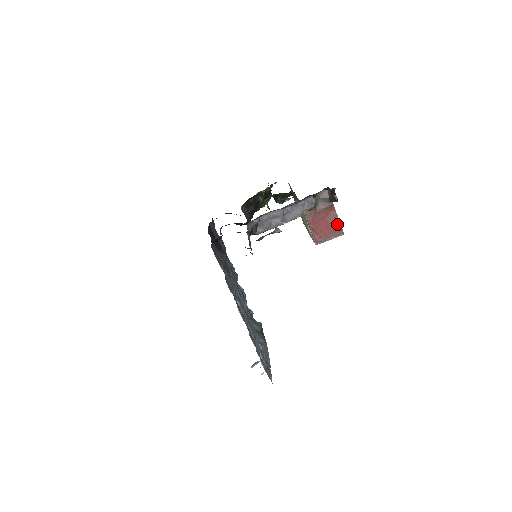
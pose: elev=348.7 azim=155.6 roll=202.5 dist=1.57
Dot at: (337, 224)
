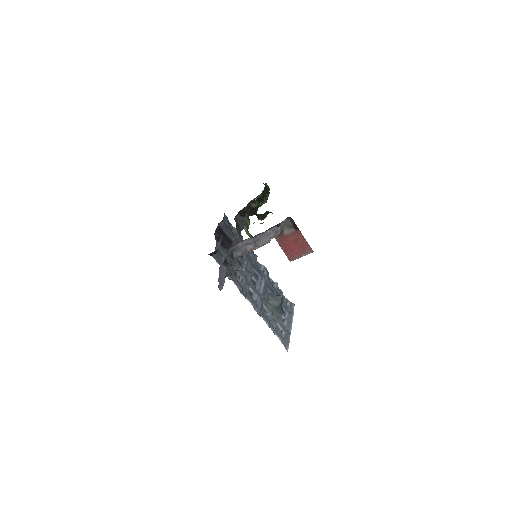
Dot at: (305, 245)
